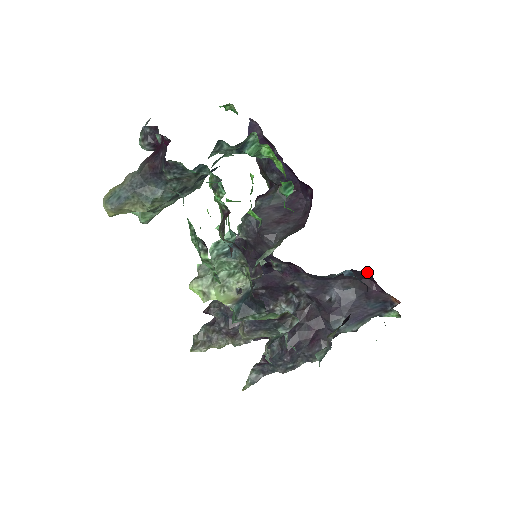
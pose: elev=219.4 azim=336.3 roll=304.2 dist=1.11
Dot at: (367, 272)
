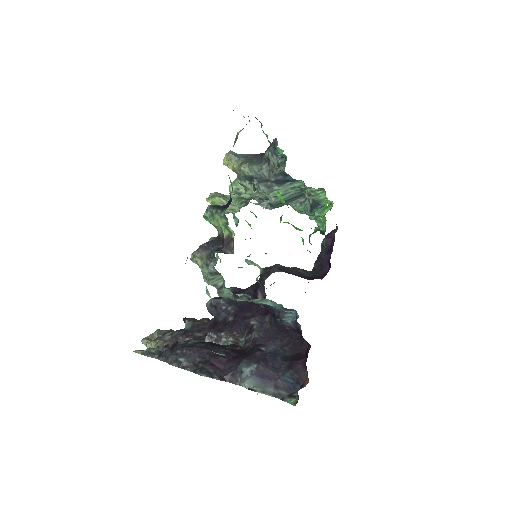
Dot at: (309, 345)
